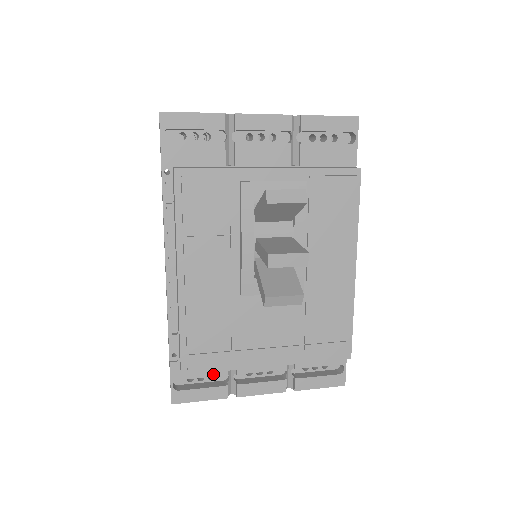
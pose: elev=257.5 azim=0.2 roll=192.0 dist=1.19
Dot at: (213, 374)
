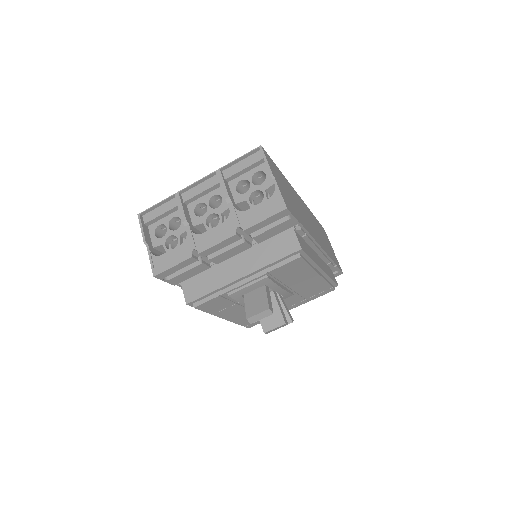
Dot at: occluded
